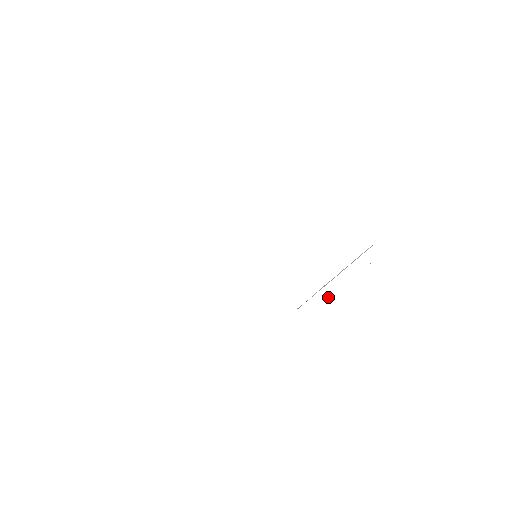
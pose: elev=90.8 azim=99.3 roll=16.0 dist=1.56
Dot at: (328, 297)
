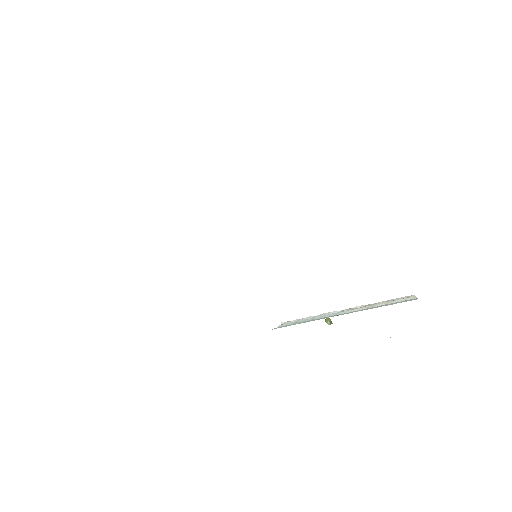
Dot at: (326, 318)
